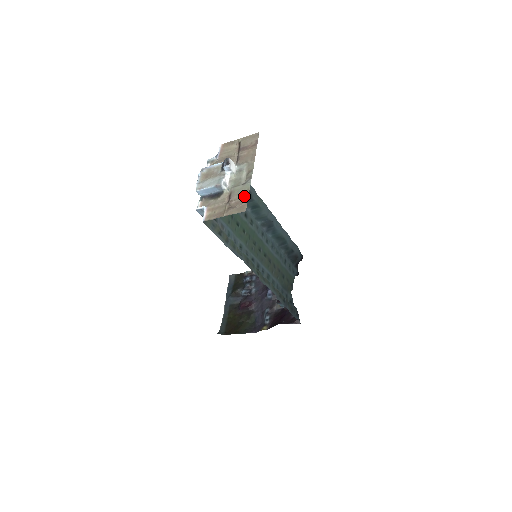
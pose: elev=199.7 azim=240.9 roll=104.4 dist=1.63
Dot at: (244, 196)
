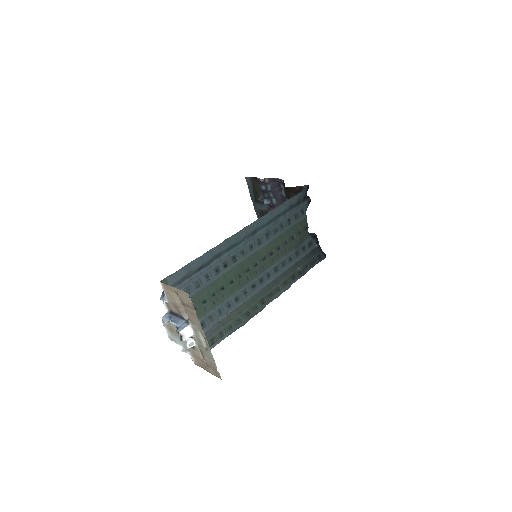
Dot at: (213, 364)
